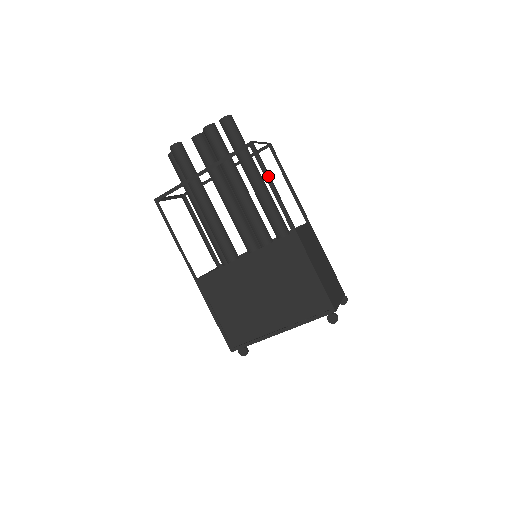
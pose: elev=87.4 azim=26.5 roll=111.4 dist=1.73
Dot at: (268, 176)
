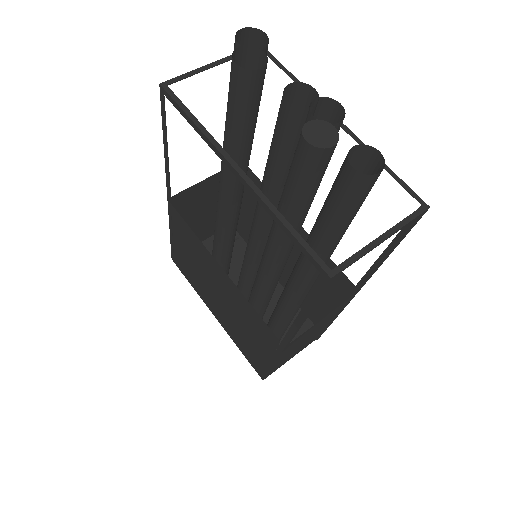
Dot at: (308, 311)
